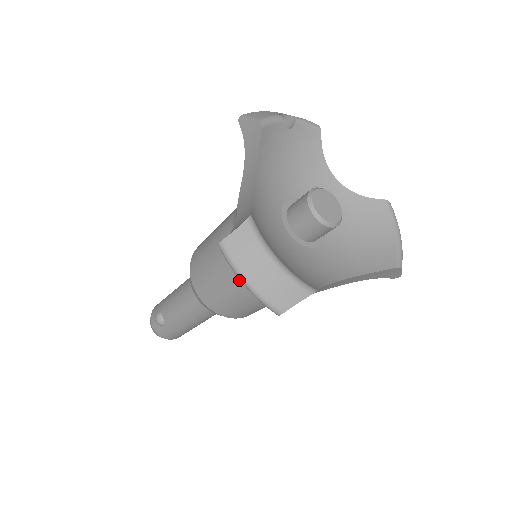
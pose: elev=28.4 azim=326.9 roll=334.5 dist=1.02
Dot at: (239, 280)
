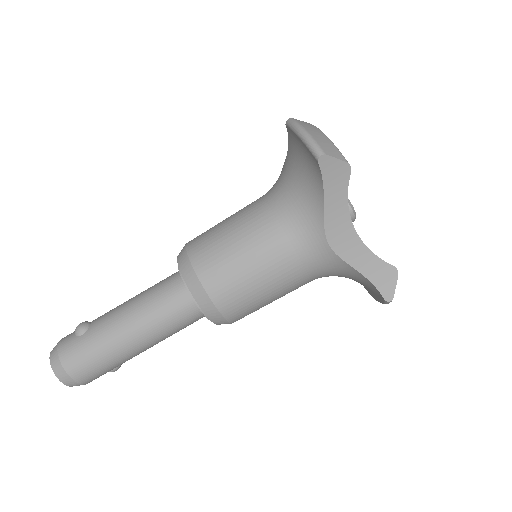
Dot at: (253, 220)
